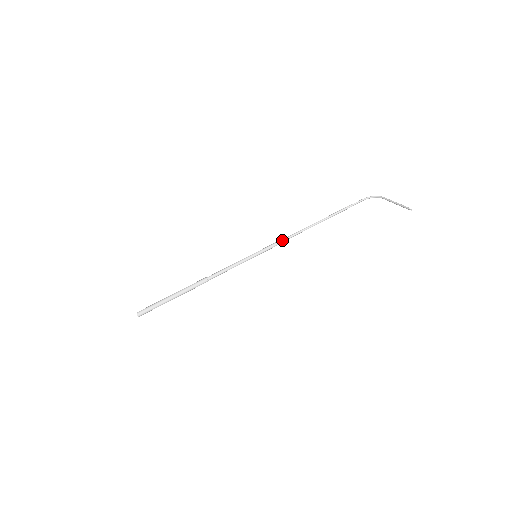
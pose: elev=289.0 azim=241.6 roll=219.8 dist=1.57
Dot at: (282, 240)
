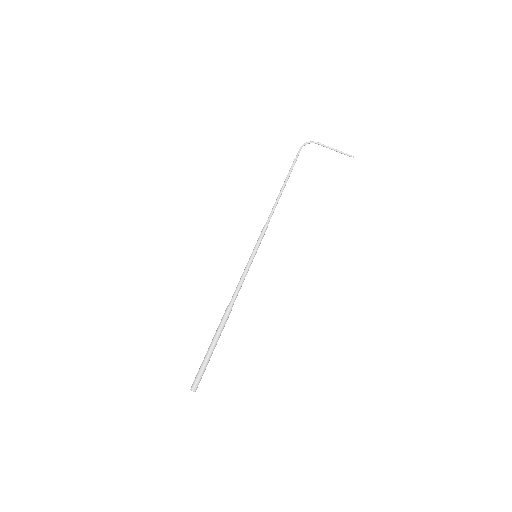
Dot at: (267, 226)
